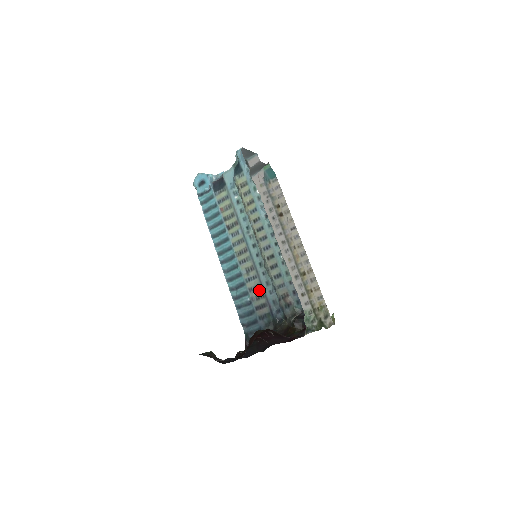
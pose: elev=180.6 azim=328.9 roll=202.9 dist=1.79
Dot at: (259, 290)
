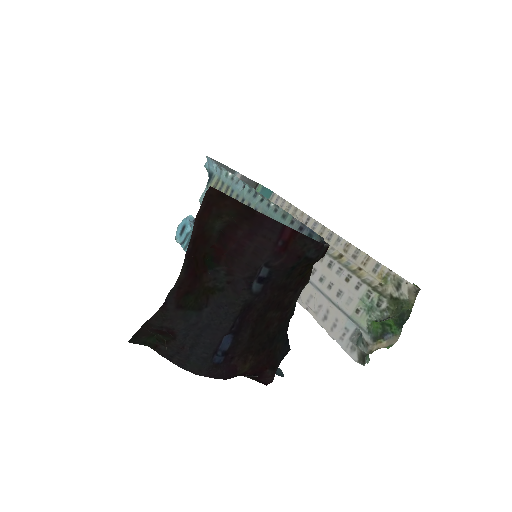
Dot at: occluded
